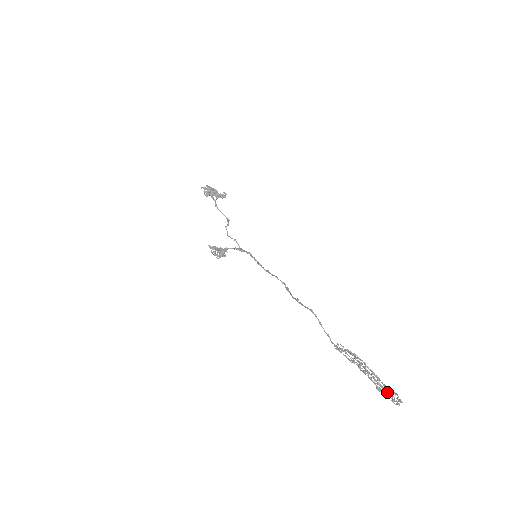
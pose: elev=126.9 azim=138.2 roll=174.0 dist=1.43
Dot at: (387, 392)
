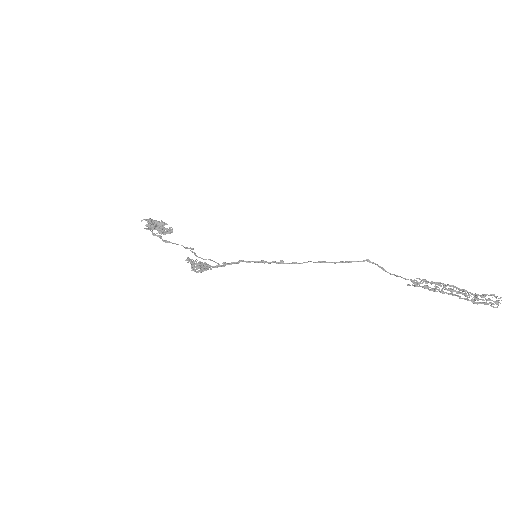
Dot at: (481, 302)
